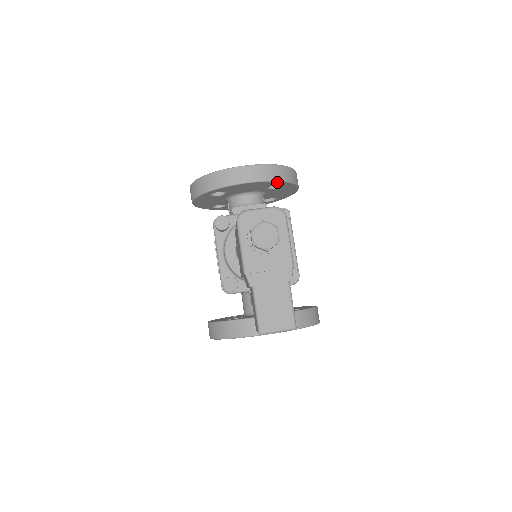
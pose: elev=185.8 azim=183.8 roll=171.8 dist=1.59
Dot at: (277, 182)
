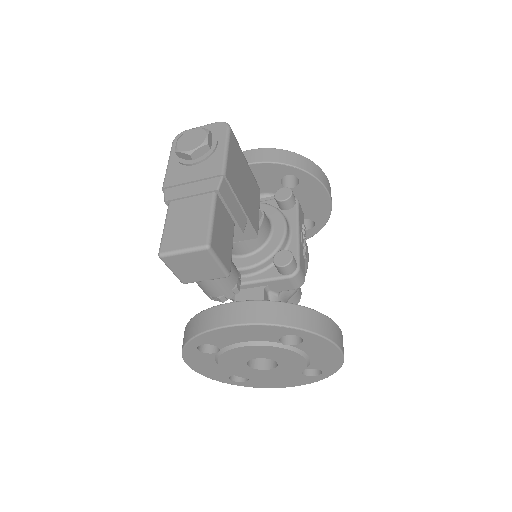
Dot at: (284, 167)
